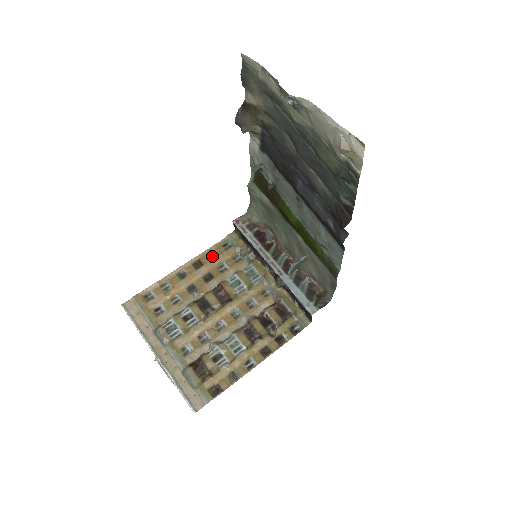
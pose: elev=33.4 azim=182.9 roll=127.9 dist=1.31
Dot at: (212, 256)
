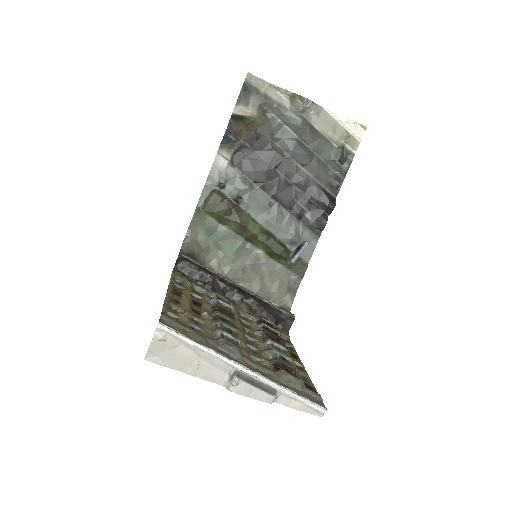
Dot at: (178, 288)
